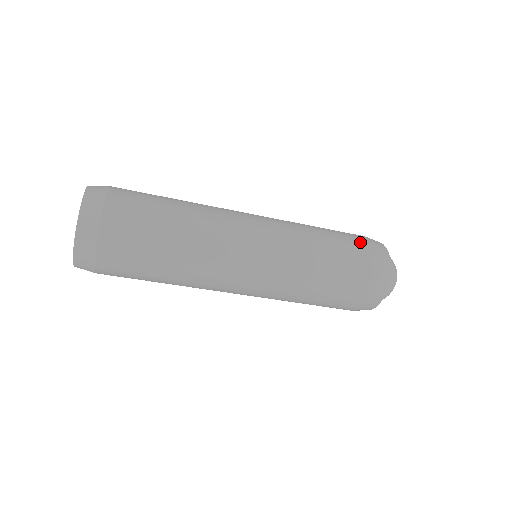
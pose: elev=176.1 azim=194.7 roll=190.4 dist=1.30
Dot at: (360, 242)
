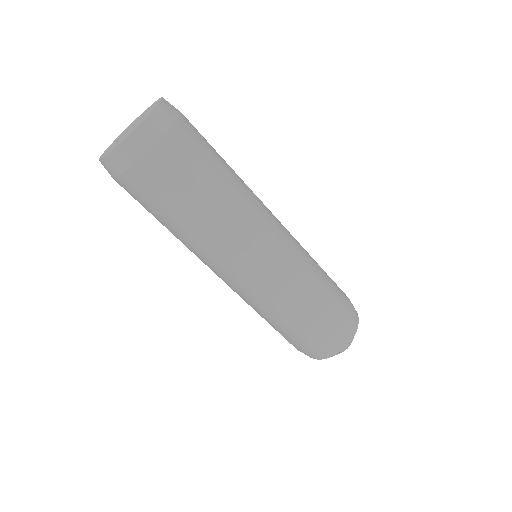
Dot at: (344, 301)
